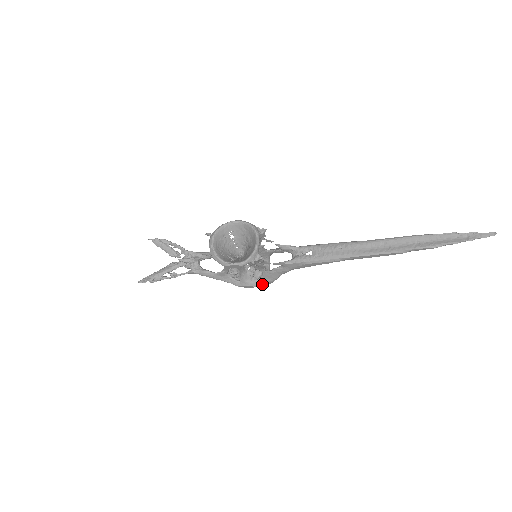
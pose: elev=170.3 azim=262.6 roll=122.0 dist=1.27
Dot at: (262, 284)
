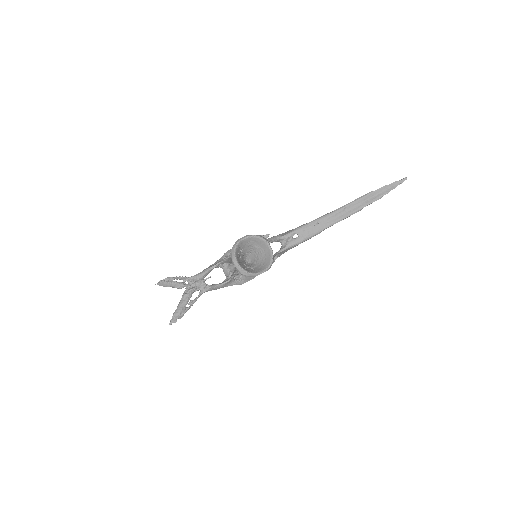
Dot at: occluded
